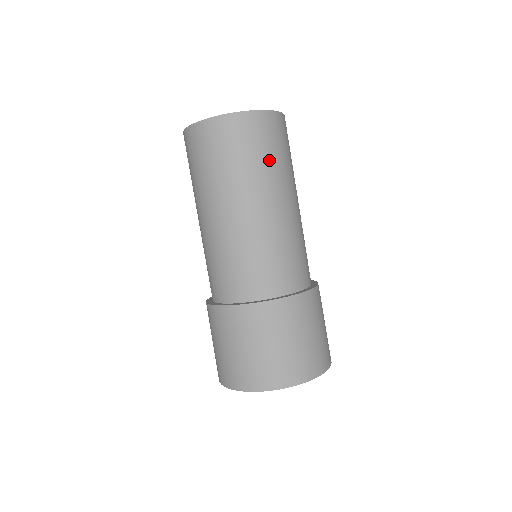
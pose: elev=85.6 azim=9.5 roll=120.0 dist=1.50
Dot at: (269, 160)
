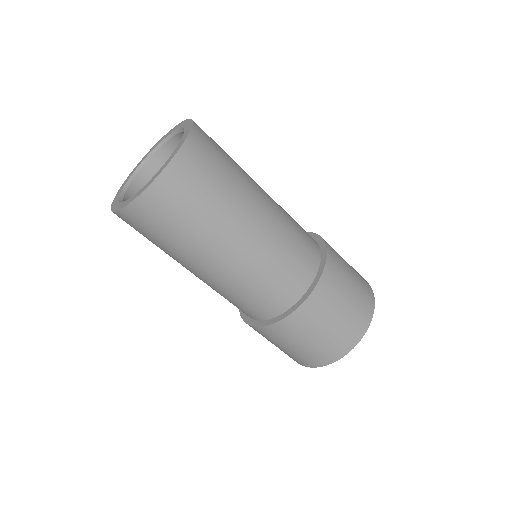
Dot at: (168, 242)
